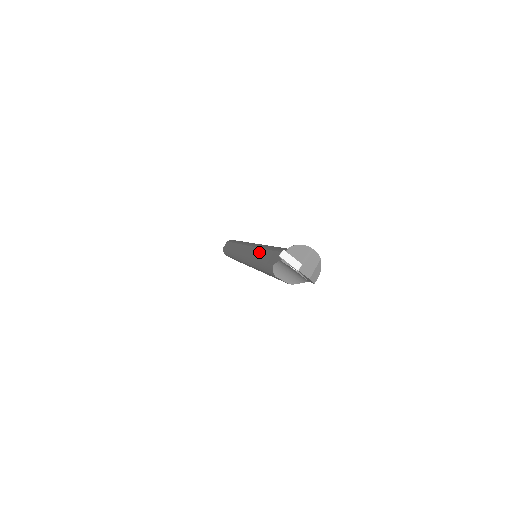
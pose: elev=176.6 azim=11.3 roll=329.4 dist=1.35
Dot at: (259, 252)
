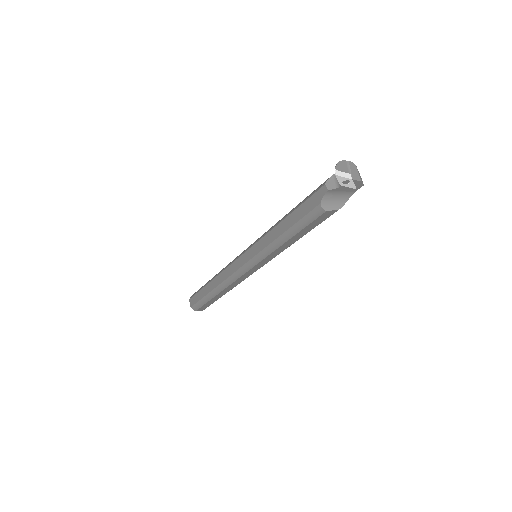
Dot at: (276, 230)
